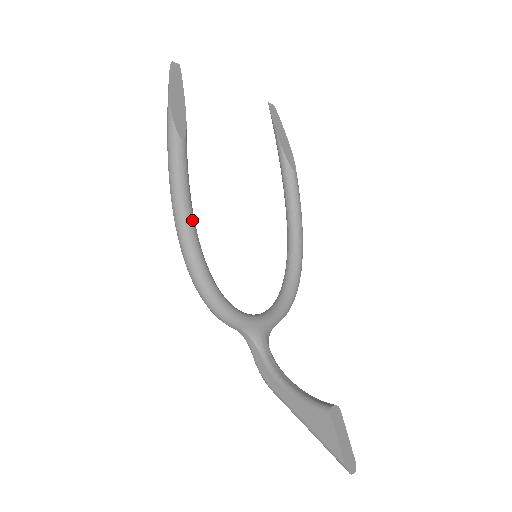
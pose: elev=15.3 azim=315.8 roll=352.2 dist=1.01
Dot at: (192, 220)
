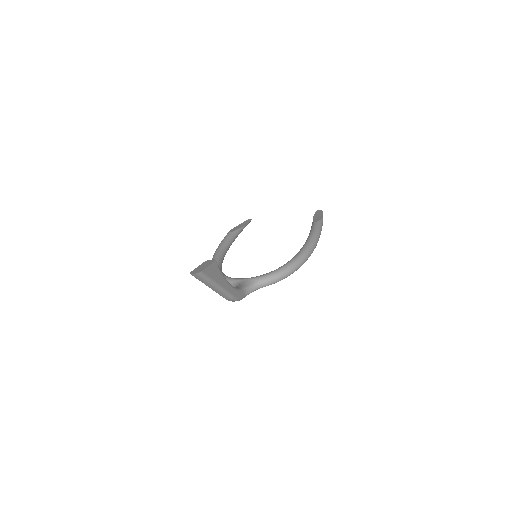
Dot at: (218, 253)
